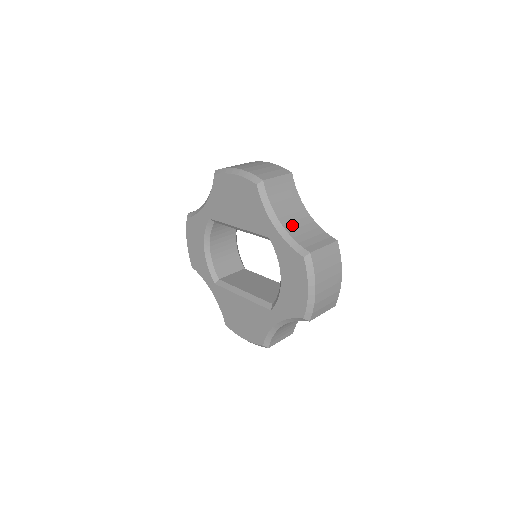
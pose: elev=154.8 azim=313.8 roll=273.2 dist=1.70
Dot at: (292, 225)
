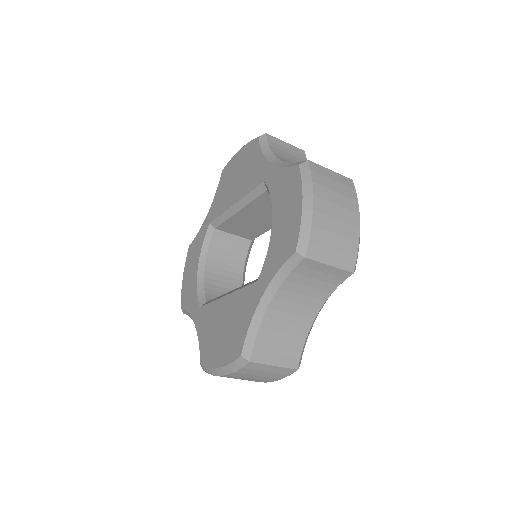
Dot at: occluded
